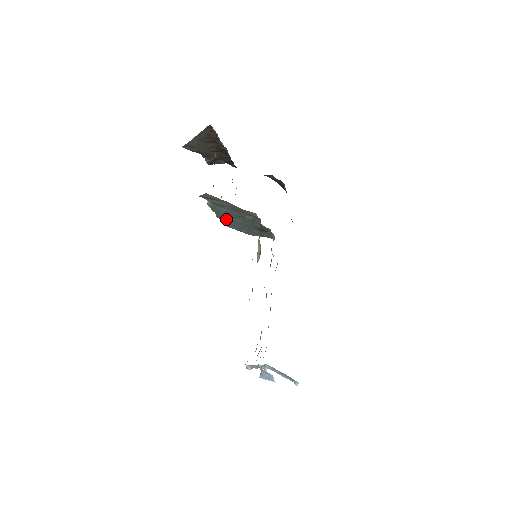
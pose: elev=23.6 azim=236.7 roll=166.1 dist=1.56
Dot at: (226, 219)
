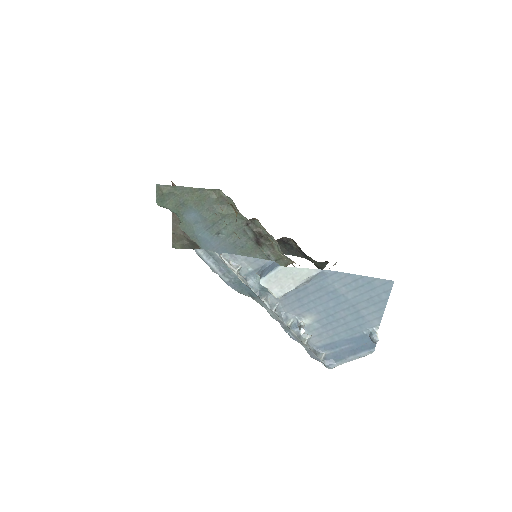
Dot at: (216, 252)
